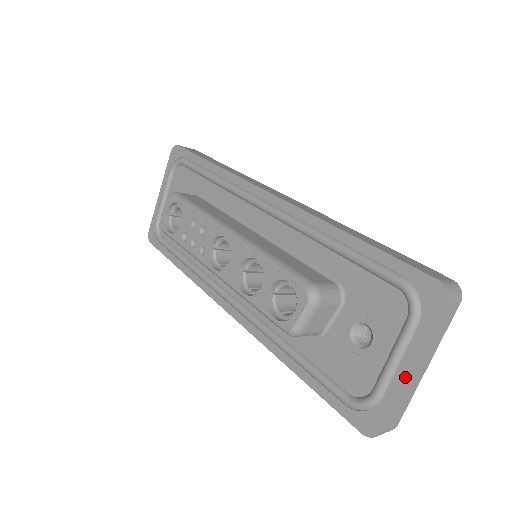
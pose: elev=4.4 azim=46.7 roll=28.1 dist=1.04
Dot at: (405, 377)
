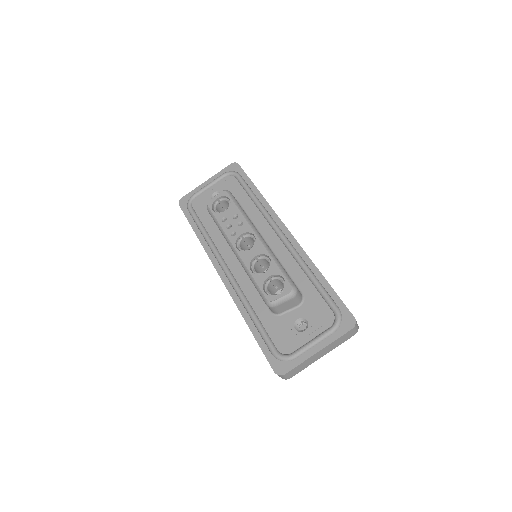
Dot at: (314, 353)
